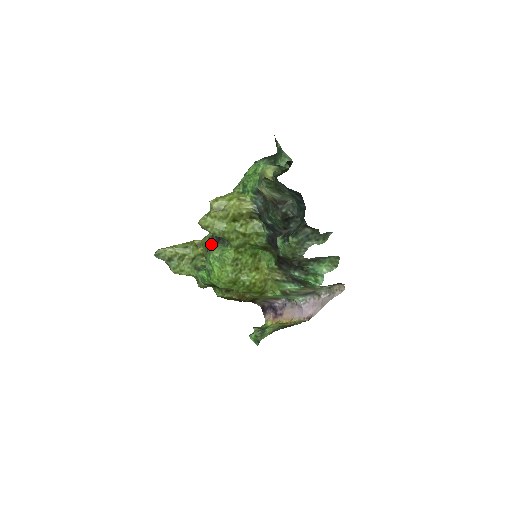
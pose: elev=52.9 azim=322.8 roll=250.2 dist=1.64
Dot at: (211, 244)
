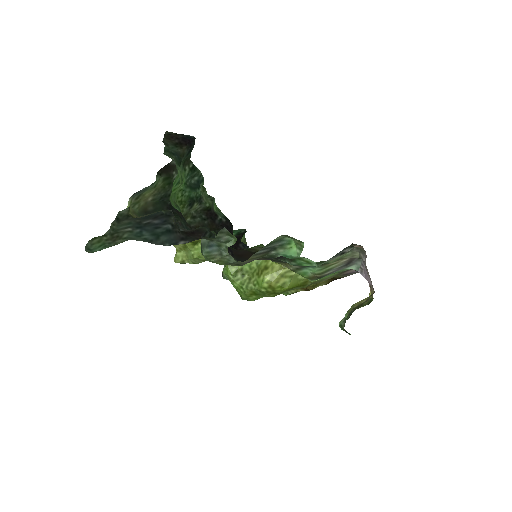
Dot at: occluded
